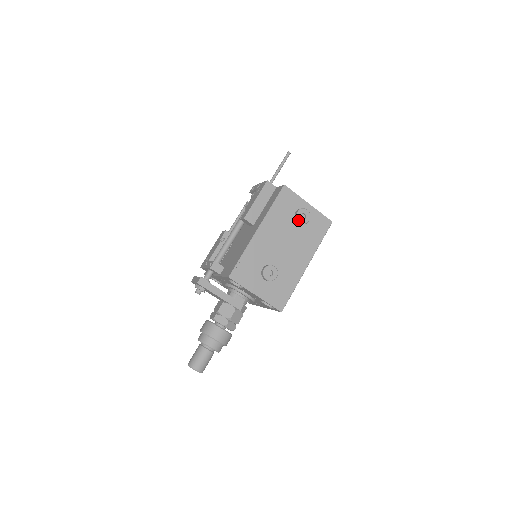
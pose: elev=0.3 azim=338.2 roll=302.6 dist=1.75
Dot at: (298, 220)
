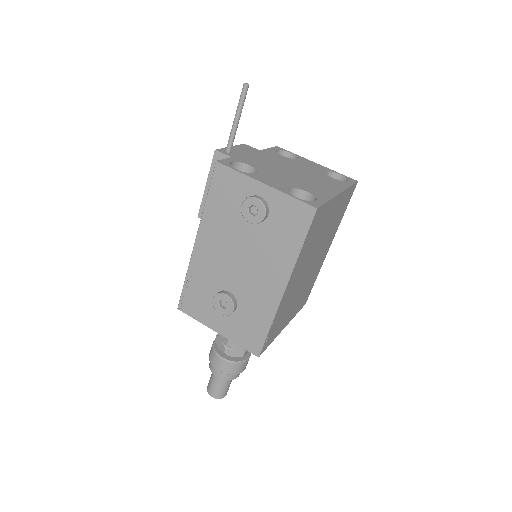
Dot at: (245, 219)
